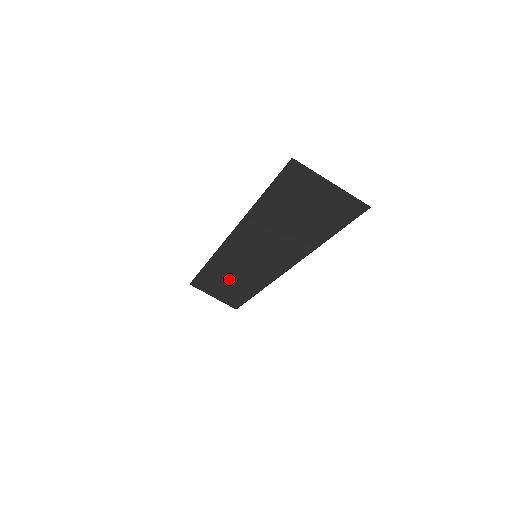
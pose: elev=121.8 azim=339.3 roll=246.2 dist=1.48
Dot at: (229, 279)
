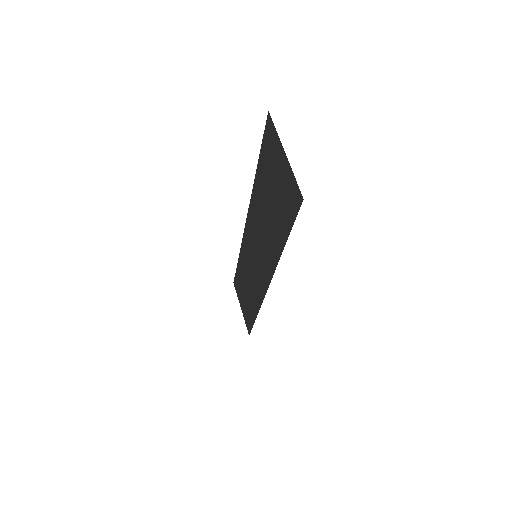
Dot at: (247, 285)
